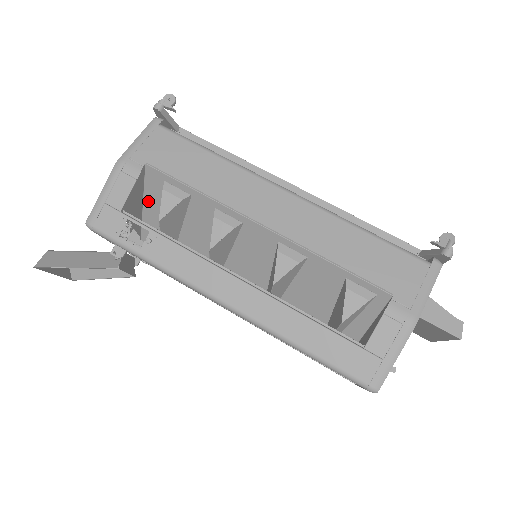
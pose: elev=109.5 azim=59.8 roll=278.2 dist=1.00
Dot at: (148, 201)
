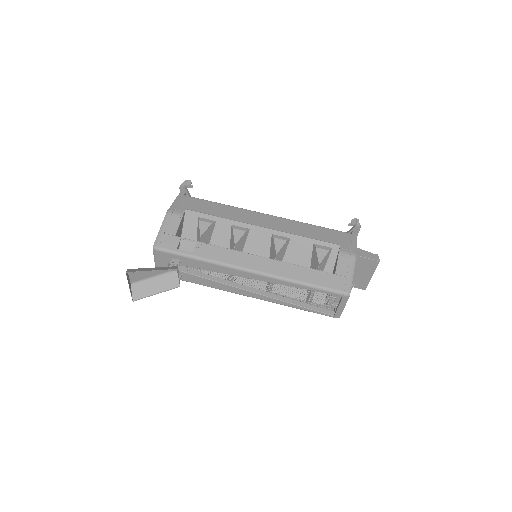
Dot at: (185, 236)
